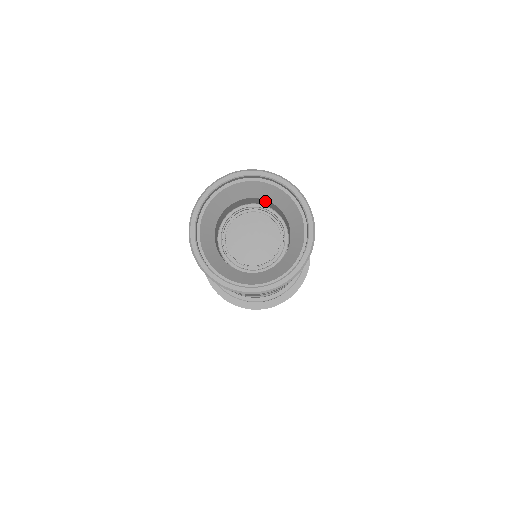
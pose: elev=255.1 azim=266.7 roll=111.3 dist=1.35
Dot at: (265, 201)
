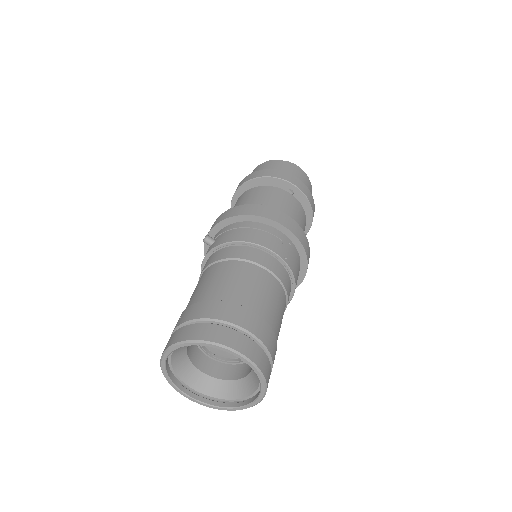
Dot at: occluded
